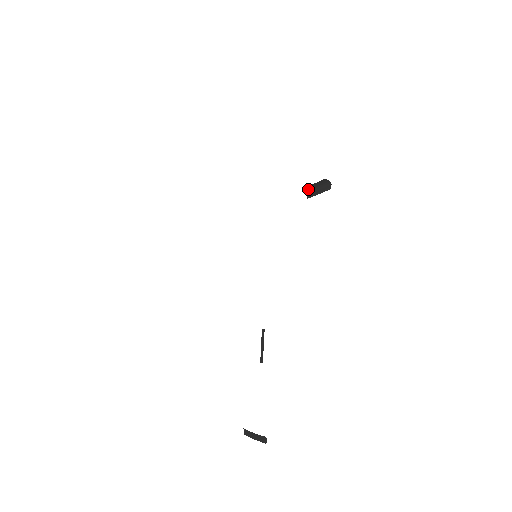
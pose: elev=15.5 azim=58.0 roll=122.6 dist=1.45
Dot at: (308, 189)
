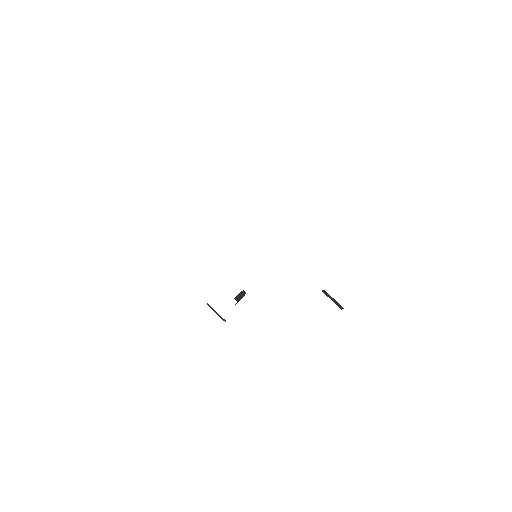
Dot at: (327, 294)
